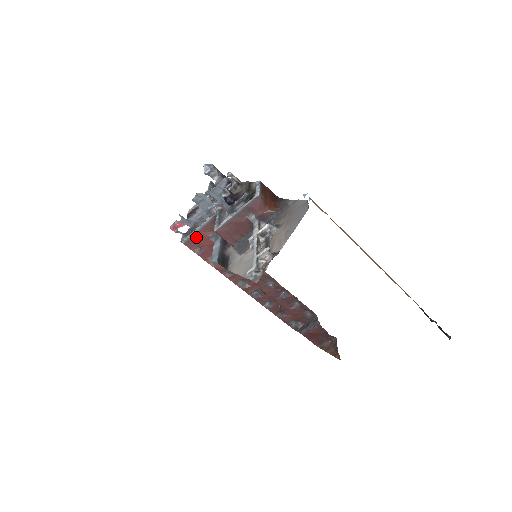
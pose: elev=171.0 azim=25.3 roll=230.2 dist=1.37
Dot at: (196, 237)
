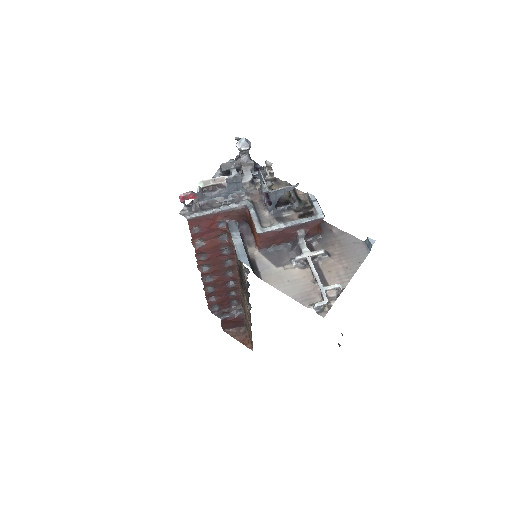
Dot at: (206, 218)
